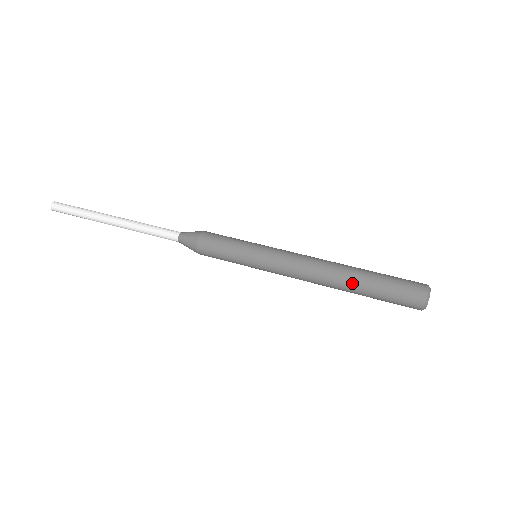
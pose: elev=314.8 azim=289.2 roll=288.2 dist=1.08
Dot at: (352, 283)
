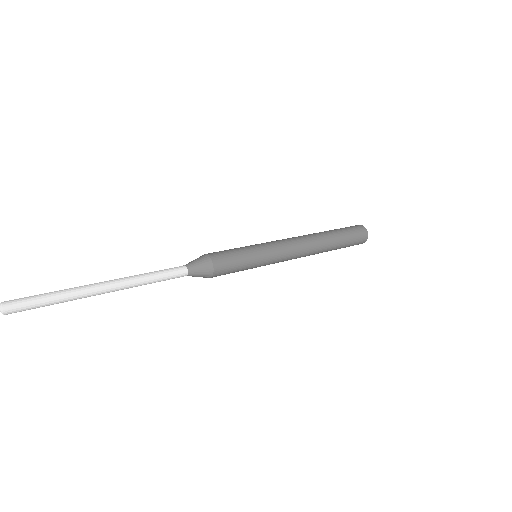
Dot at: (324, 232)
